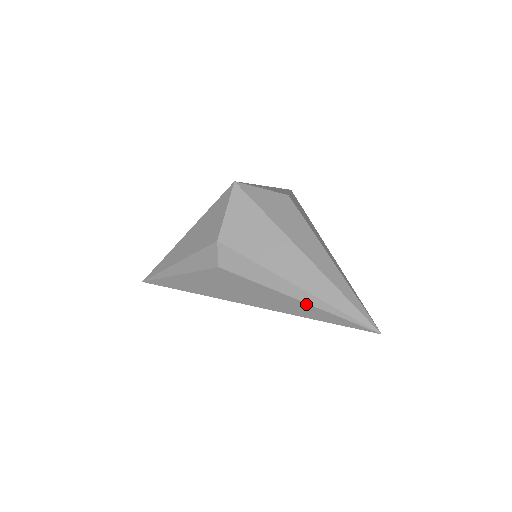
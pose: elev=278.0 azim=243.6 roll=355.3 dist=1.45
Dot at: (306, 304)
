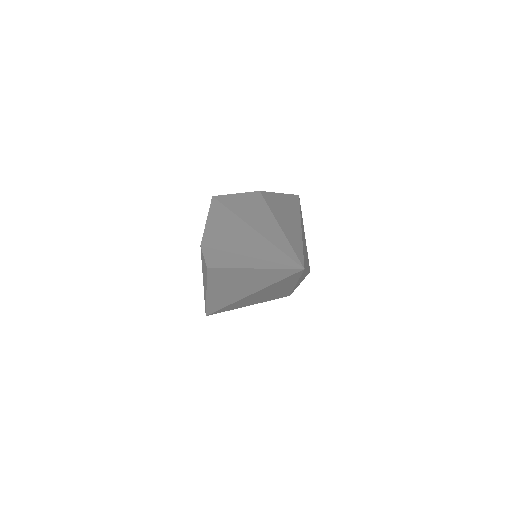
Dot at: (256, 269)
